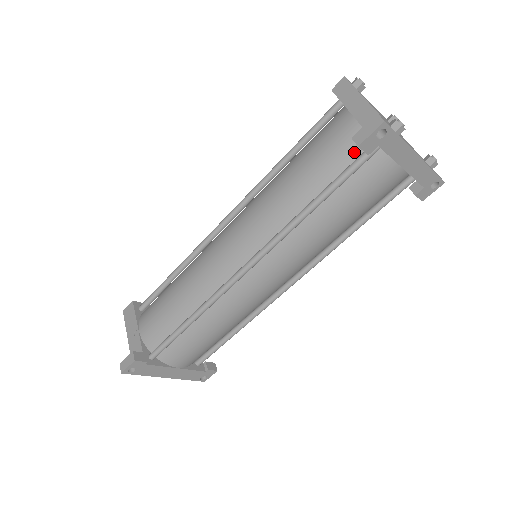
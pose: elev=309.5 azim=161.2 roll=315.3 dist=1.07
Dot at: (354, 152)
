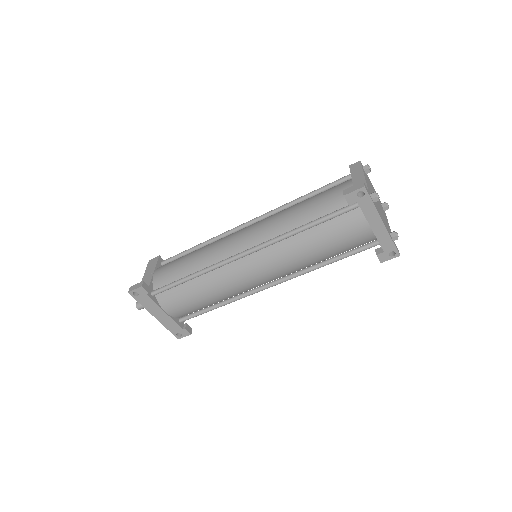
Dot at: (344, 204)
